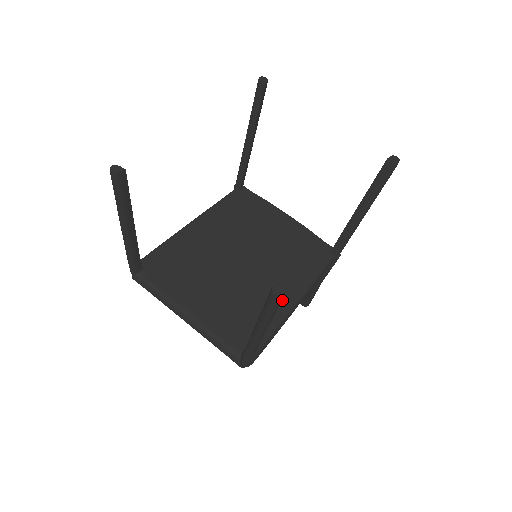
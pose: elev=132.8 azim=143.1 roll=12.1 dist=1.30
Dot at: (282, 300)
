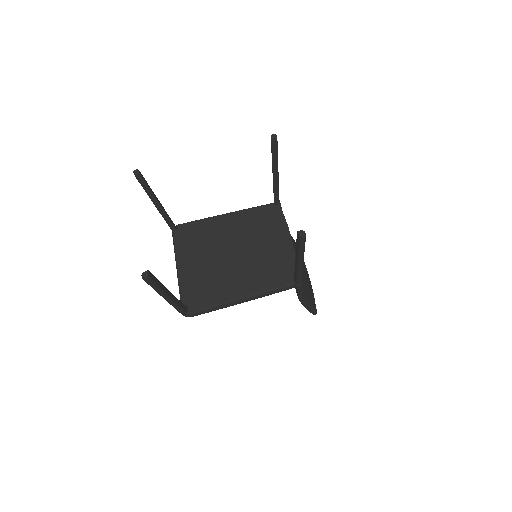
Dot at: (233, 292)
